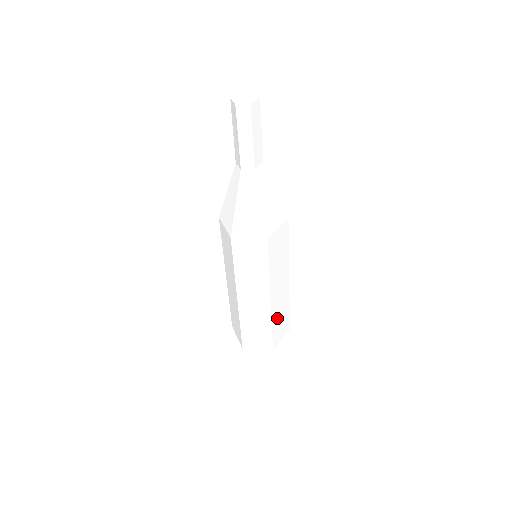
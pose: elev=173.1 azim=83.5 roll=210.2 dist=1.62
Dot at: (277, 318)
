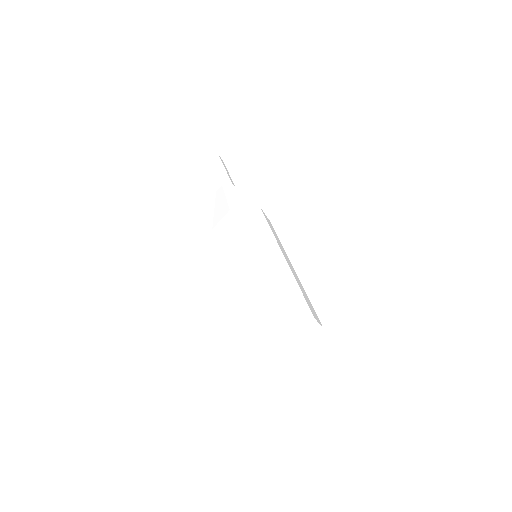
Dot at: (276, 289)
